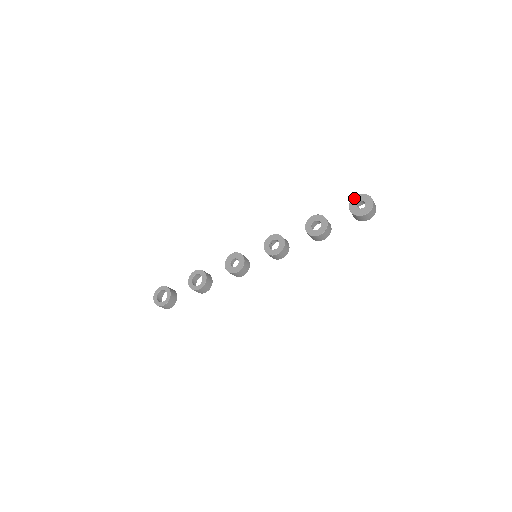
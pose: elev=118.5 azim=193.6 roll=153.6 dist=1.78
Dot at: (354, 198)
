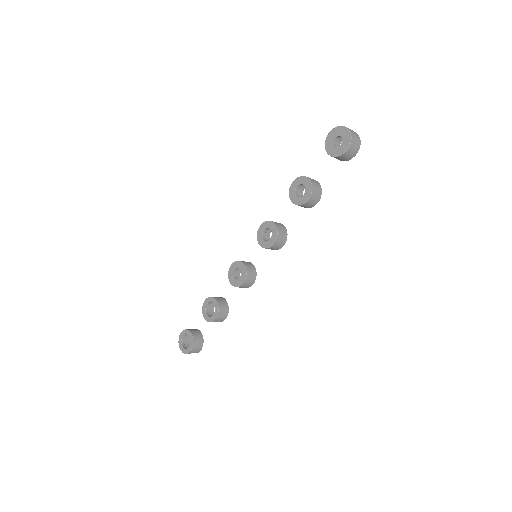
Dot at: (327, 138)
